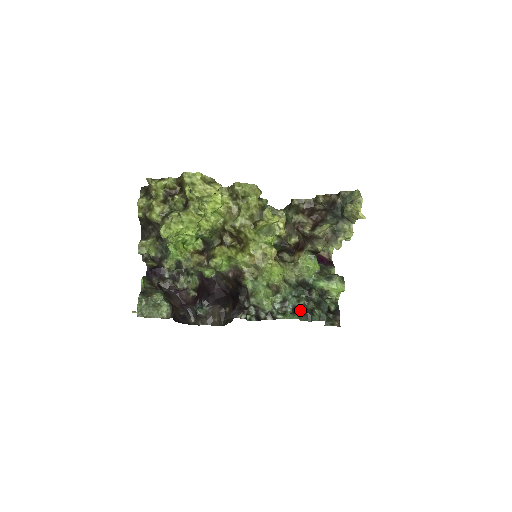
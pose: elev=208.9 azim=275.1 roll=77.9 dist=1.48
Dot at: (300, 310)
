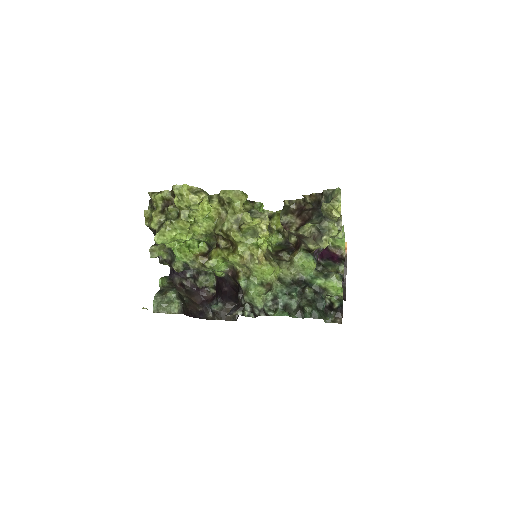
Dot at: (293, 307)
